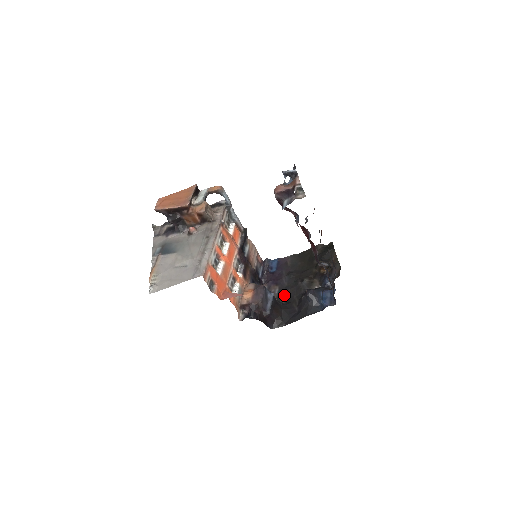
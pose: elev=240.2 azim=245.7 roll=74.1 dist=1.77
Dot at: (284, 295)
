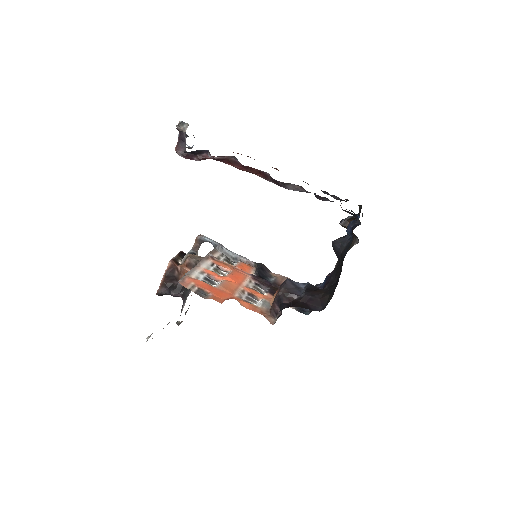
Dot at: occluded
